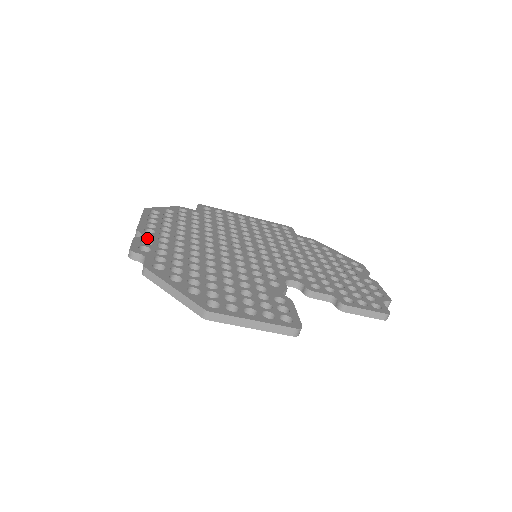
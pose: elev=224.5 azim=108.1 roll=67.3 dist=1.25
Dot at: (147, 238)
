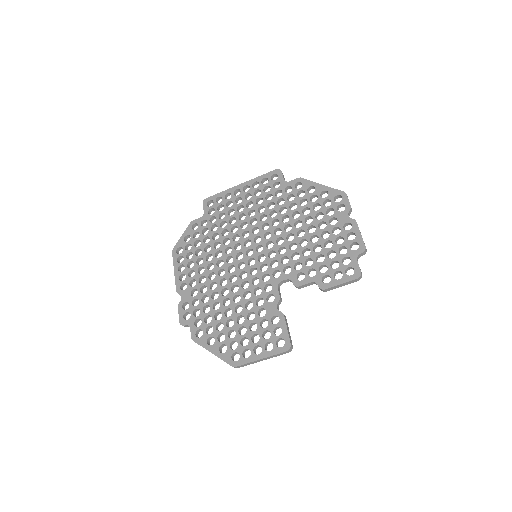
Dot at: (185, 299)
